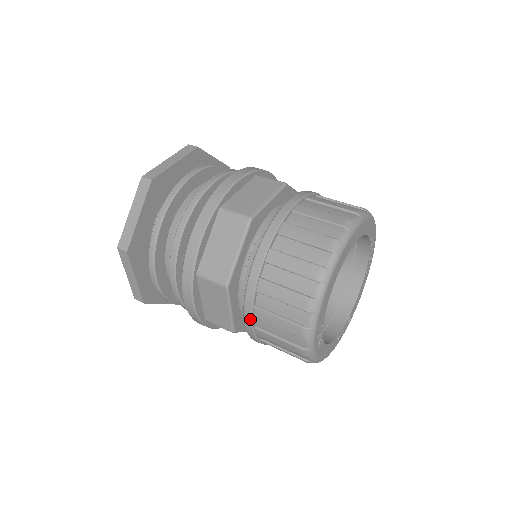
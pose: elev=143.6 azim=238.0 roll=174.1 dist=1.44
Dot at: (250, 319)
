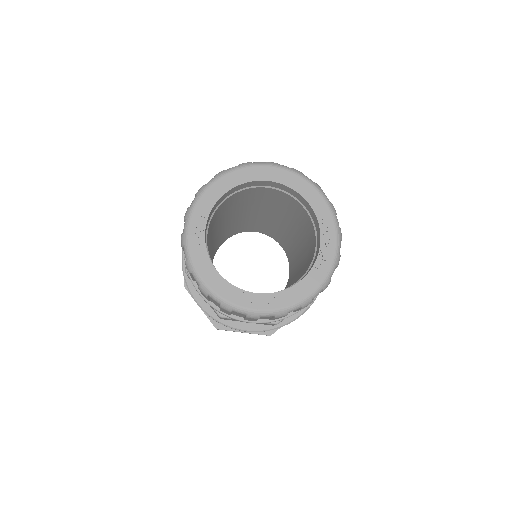
Dot at: occluded
